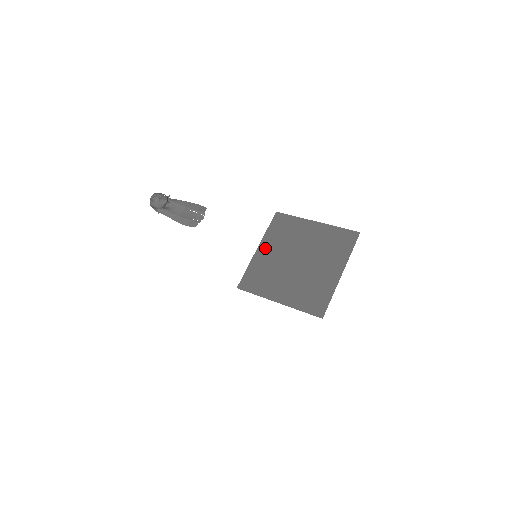
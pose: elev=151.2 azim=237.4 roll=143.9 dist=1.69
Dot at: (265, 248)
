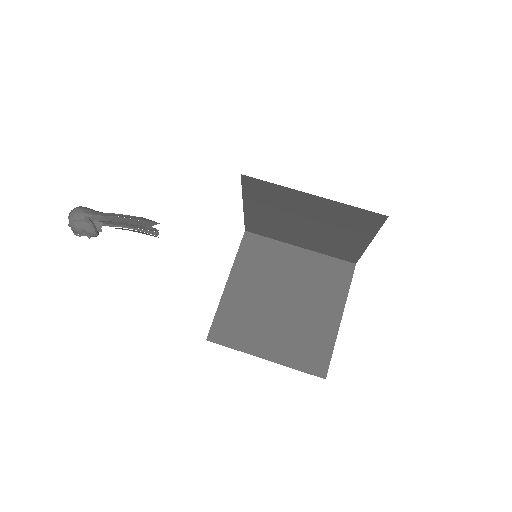
Dot at: (254, 208)
